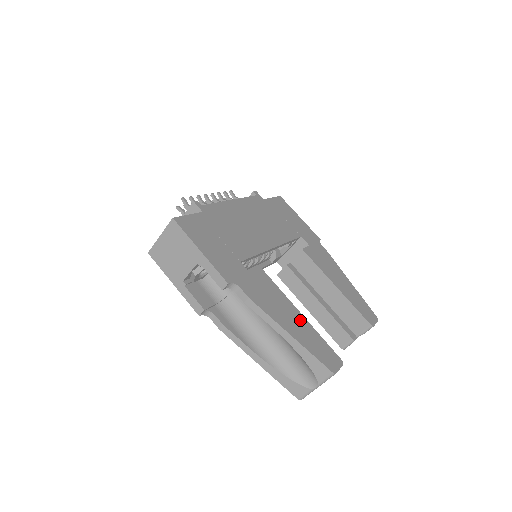
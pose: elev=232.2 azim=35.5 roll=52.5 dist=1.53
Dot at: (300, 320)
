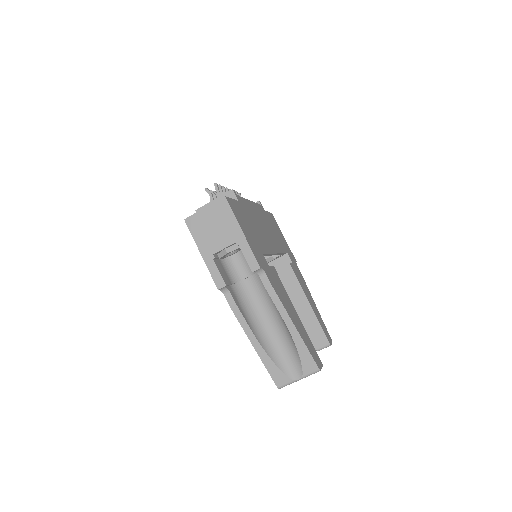
Dot at: (298, 319)
